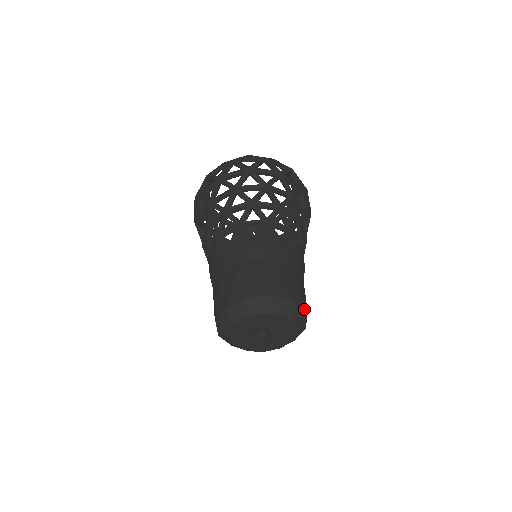
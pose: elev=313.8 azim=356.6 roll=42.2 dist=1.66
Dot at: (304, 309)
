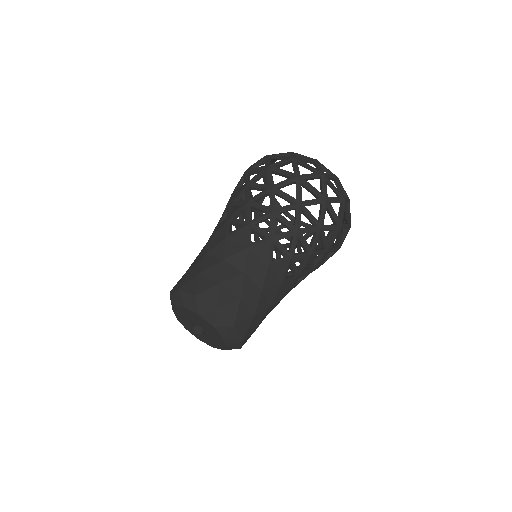
Dot at: occluded
